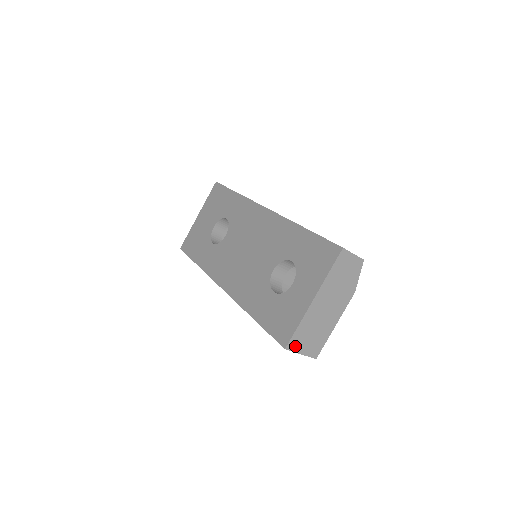
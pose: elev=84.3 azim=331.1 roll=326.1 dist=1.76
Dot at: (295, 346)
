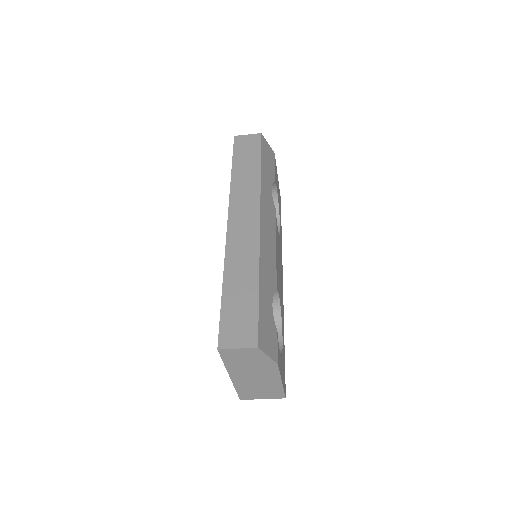
Dot at: (249, 397)
